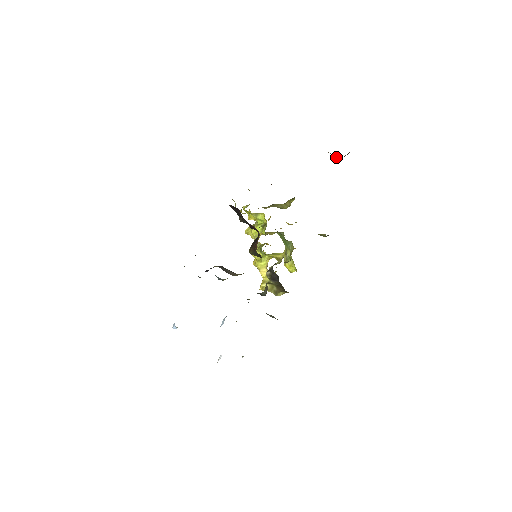
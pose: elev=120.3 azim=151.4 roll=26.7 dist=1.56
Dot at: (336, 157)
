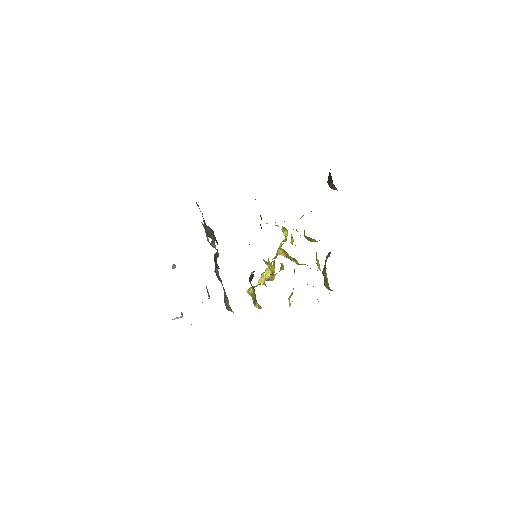
Dot at: (334, 189)
